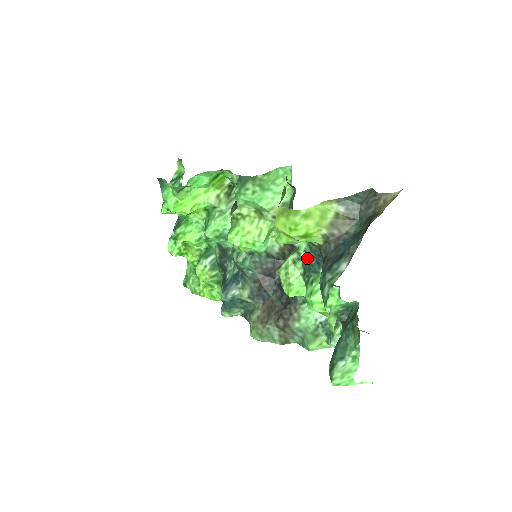
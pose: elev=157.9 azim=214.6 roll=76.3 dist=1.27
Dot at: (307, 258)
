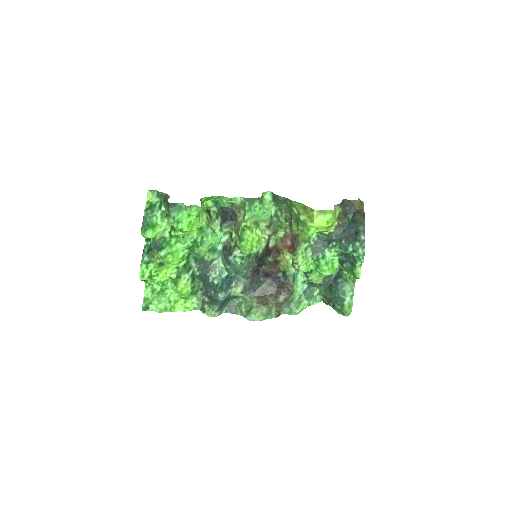
Dot at: (315, 244)
